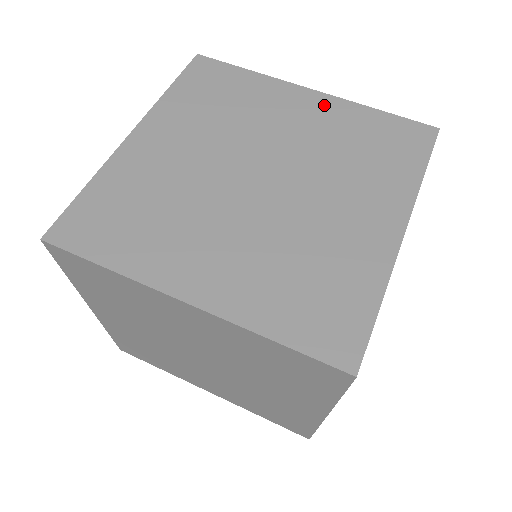
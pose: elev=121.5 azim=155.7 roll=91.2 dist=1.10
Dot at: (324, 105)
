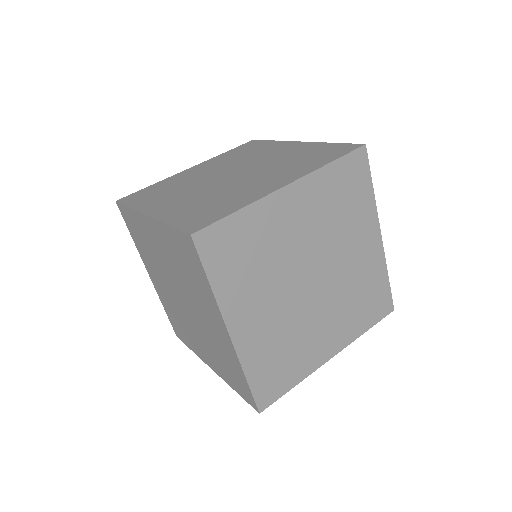
Dot at: (300, 146)
